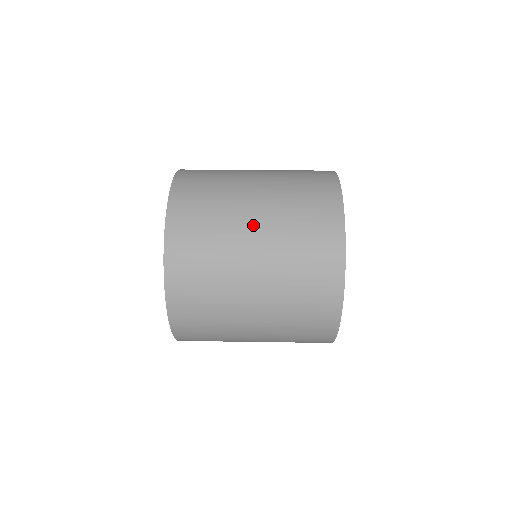
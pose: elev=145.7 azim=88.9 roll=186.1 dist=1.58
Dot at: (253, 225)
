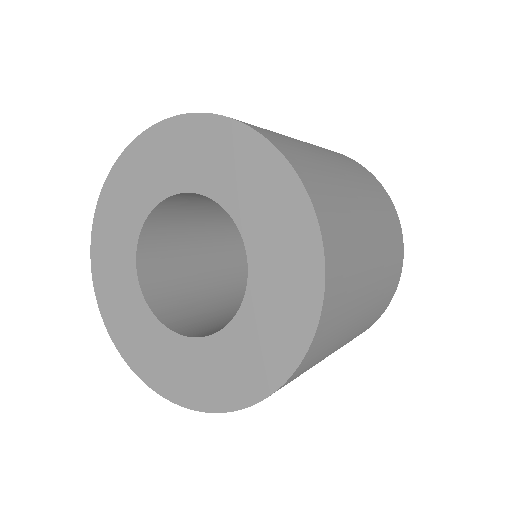
Dot at: (373, 257)
